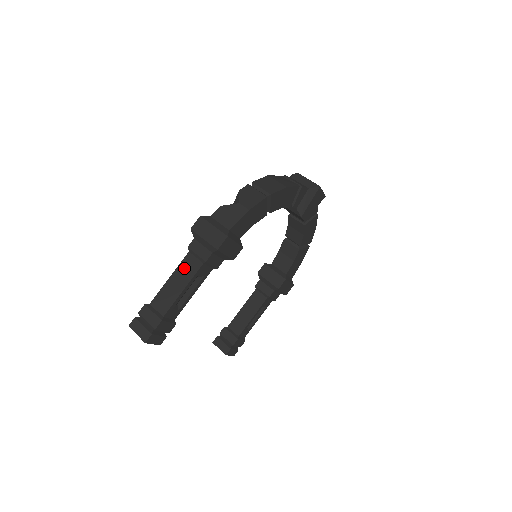
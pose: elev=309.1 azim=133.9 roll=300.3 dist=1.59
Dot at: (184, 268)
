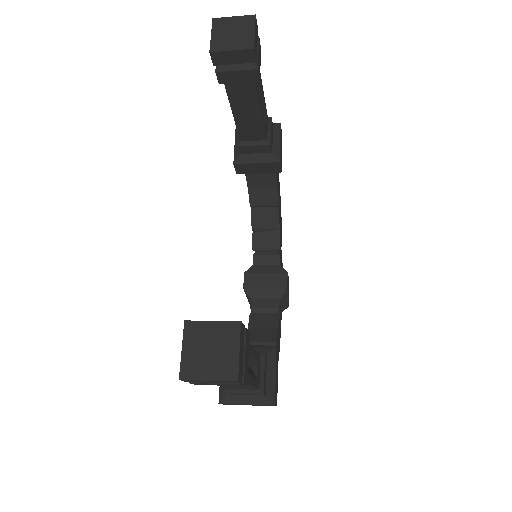
Dot at: occluded
